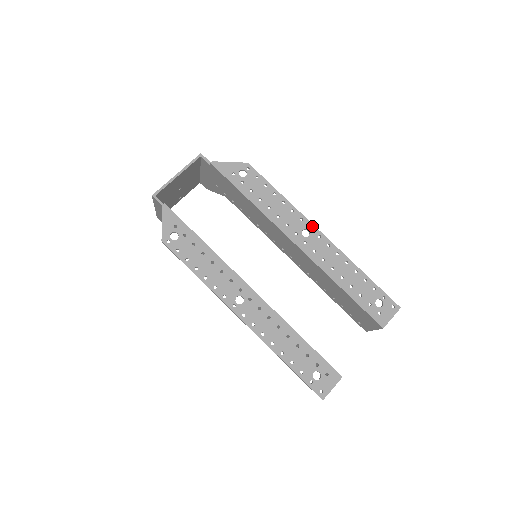
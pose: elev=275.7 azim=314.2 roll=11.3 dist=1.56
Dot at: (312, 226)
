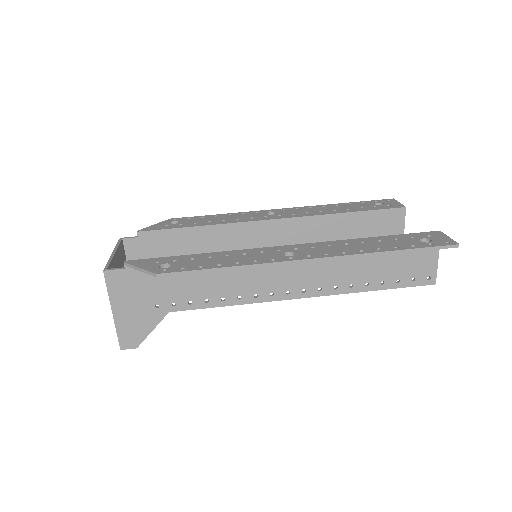
Dot at: (270, 210)
